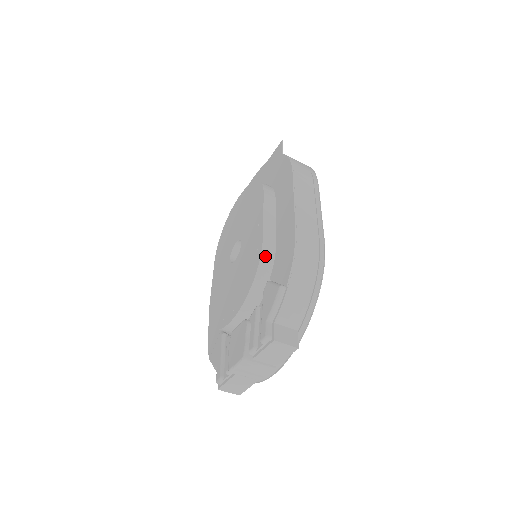
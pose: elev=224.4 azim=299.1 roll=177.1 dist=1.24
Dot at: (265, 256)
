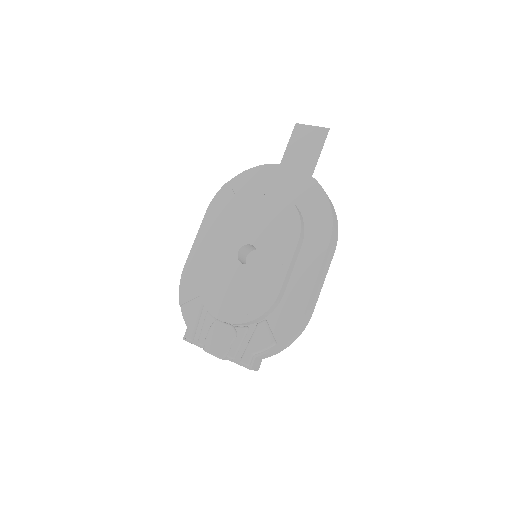
Dot at: (274, 305)
